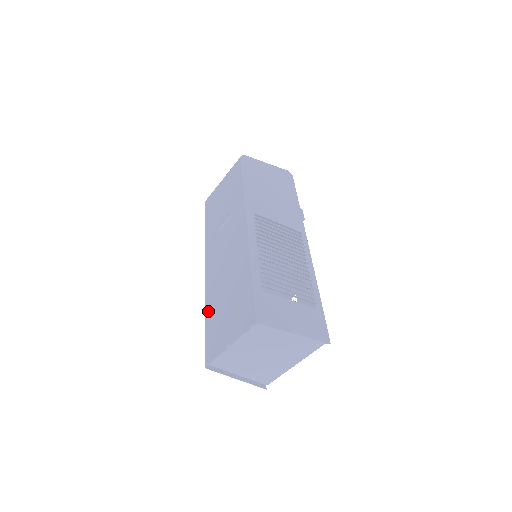
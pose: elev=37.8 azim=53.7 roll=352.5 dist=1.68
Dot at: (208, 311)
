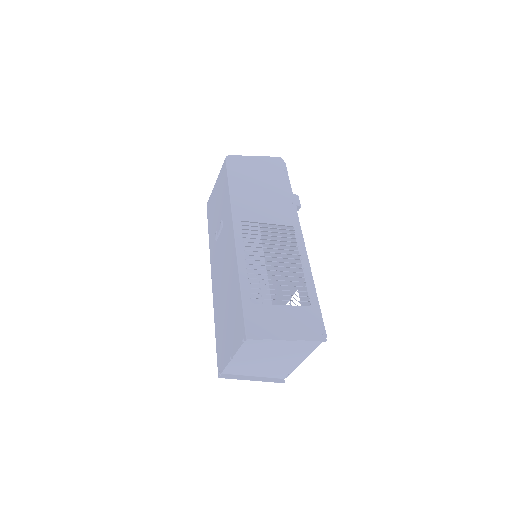
Dot at: (216, 321)
